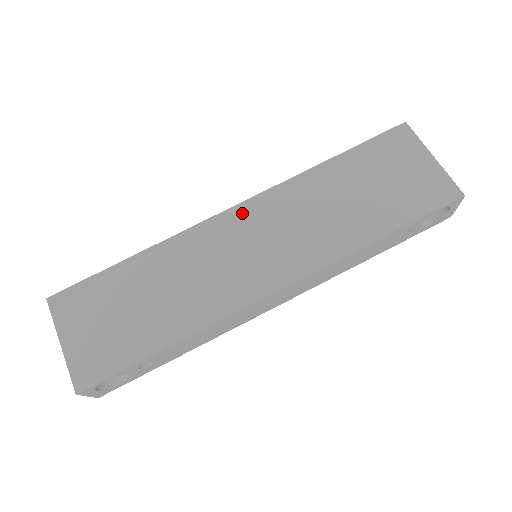
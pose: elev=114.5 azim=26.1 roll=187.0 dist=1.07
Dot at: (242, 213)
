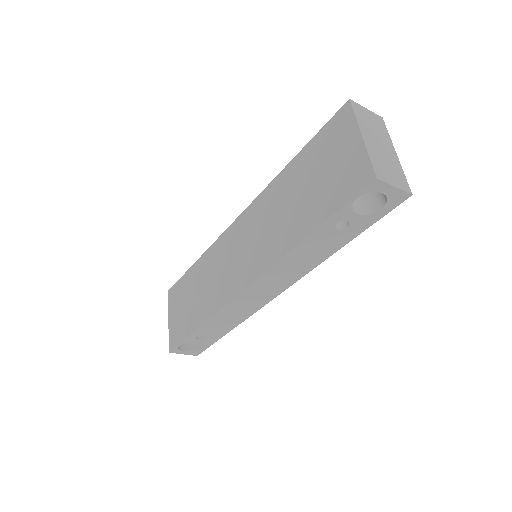
Dot at: (240, 223)
